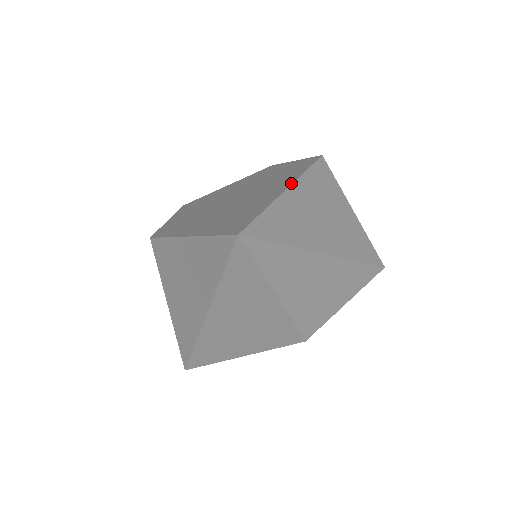
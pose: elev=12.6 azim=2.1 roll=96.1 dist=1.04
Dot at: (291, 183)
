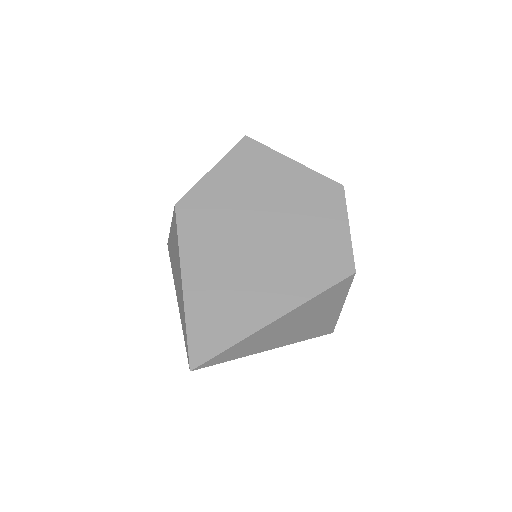
Dot at: (286, 312)
